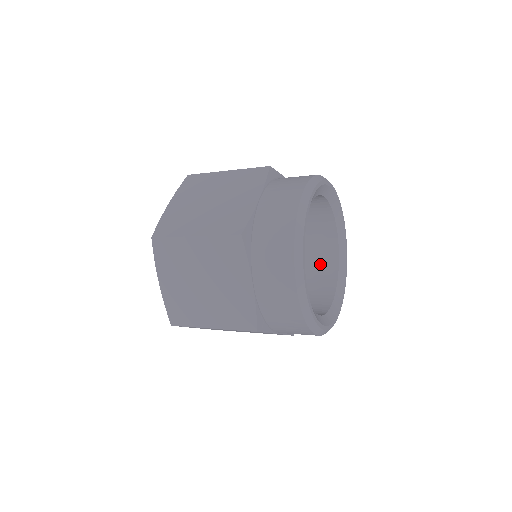
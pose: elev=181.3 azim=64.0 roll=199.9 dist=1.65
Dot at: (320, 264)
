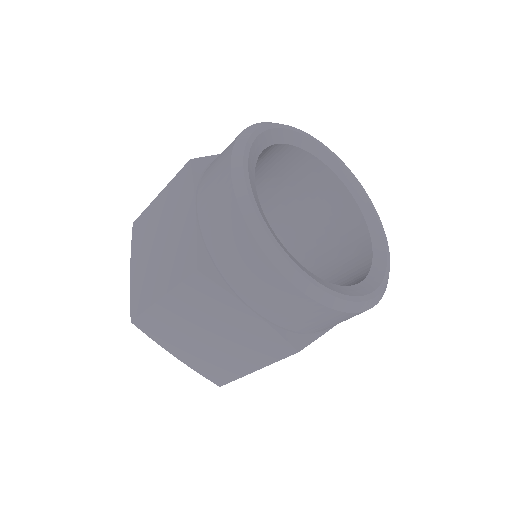
Dot at: (334, 211)
